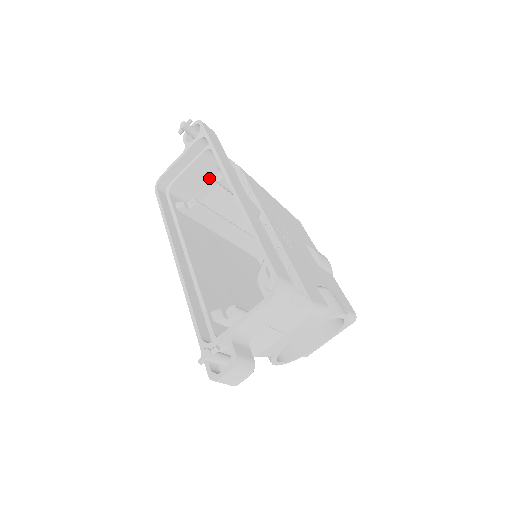
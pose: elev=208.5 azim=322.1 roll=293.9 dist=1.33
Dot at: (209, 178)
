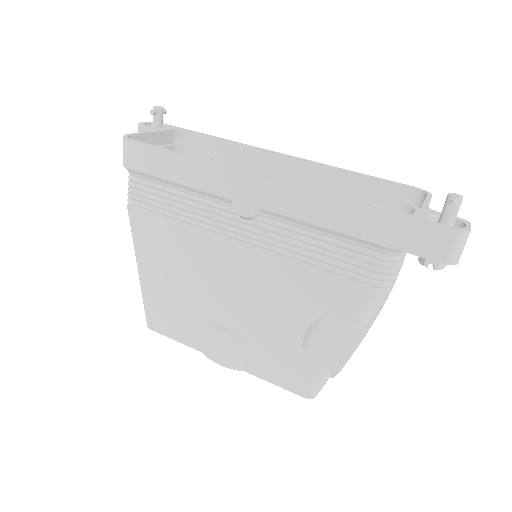
Dot at: occluded
